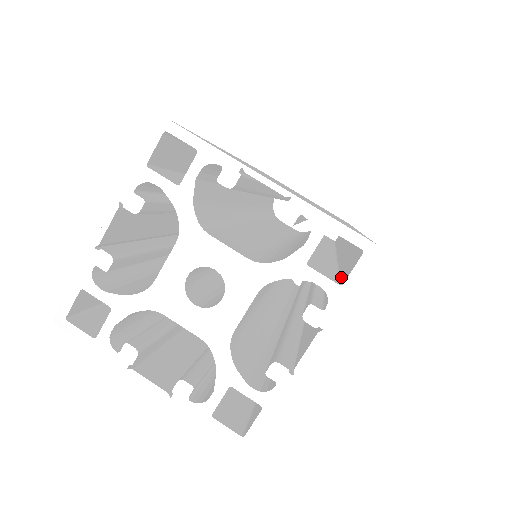
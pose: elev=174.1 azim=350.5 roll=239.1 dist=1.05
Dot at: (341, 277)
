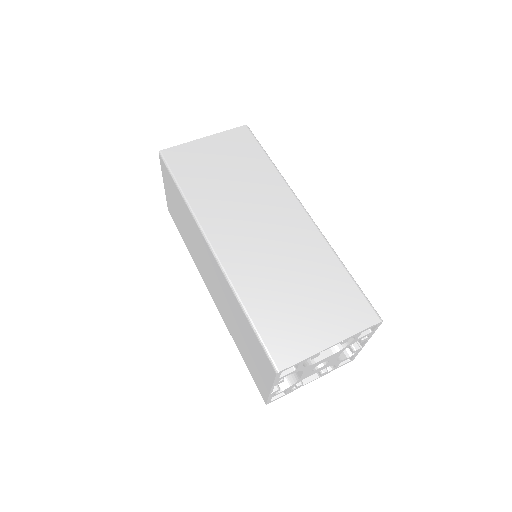
Dot at: occluded
